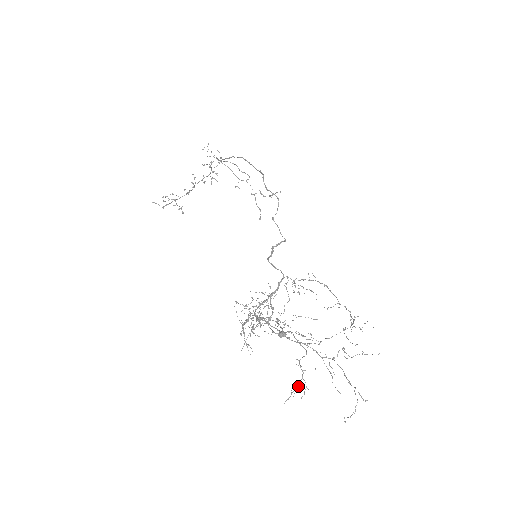
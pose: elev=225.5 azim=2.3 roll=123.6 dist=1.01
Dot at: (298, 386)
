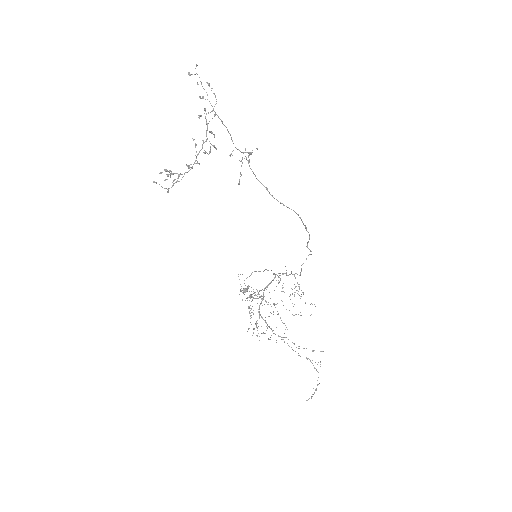
Dot at: occluded
